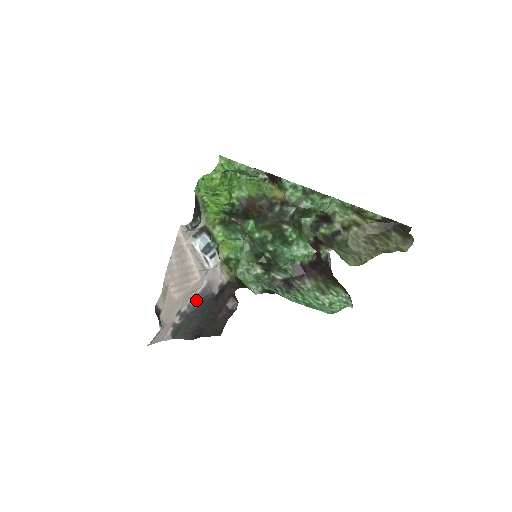
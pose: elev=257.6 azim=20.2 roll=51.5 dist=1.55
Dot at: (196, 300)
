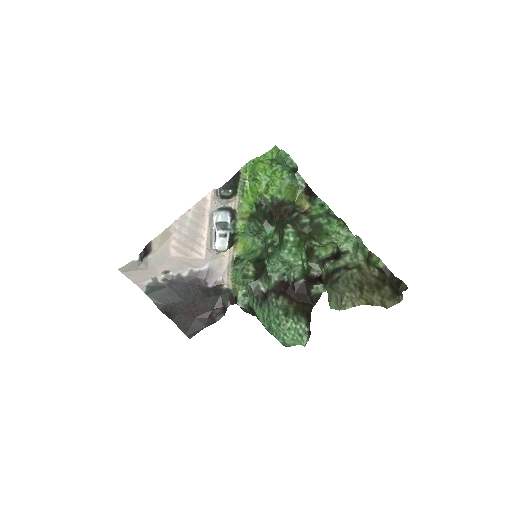
Dot at: (188, 276)
